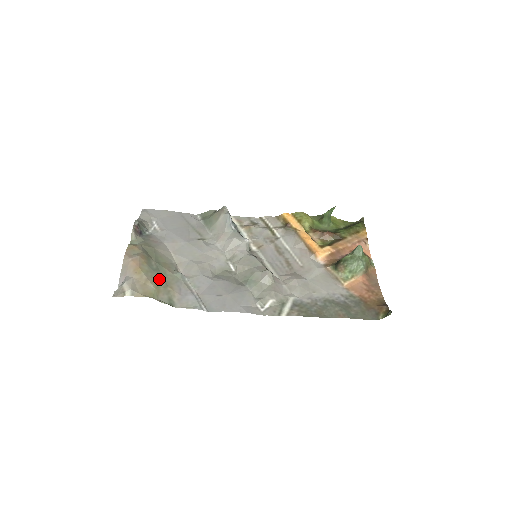
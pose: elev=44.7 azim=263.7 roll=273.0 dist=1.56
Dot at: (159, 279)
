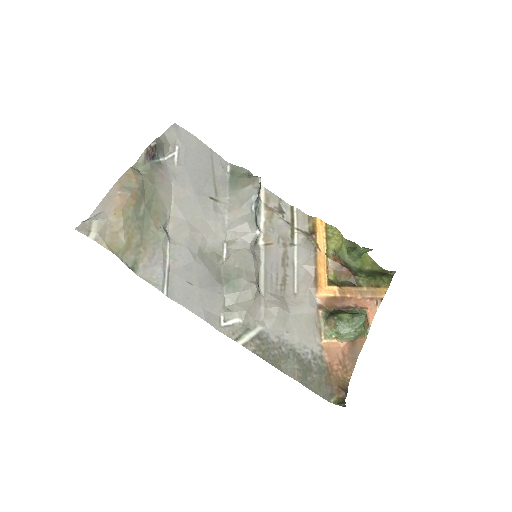
Dot at: (137, 233)
